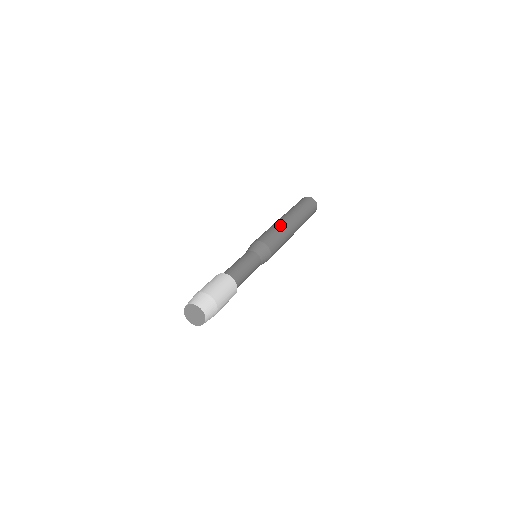
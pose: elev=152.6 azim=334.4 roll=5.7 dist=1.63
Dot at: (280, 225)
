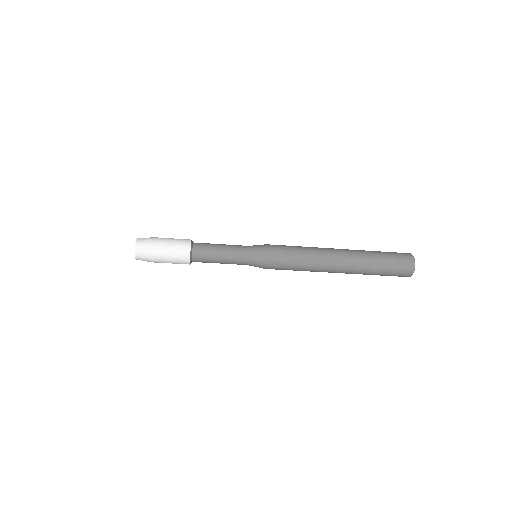
Dot at: occluded
